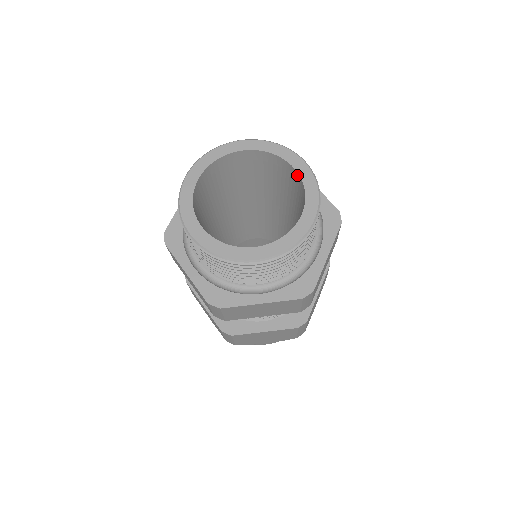
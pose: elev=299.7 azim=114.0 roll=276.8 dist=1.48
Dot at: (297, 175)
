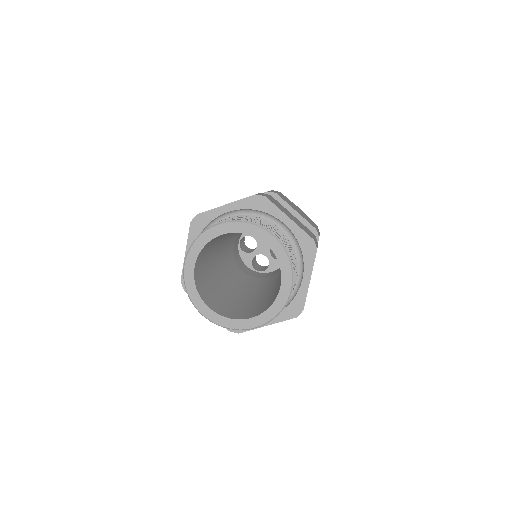
Dot at: (271, 249)
